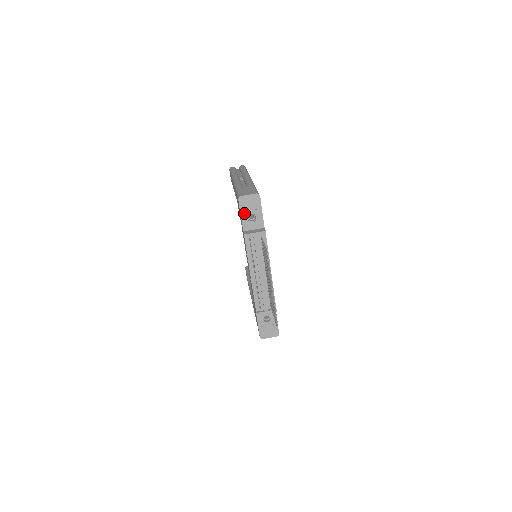
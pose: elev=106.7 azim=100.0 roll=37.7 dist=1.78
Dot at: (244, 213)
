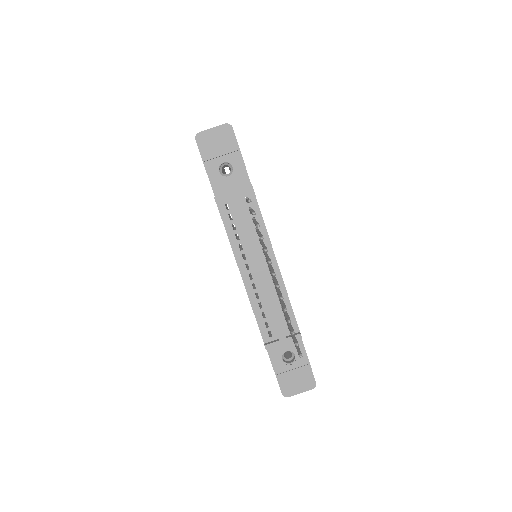
Dot at: (210, 163)
